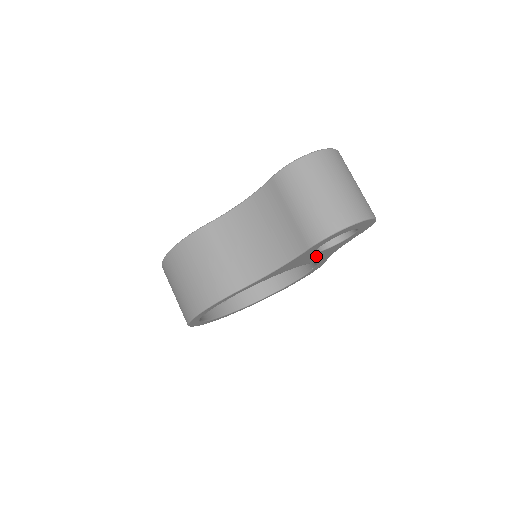
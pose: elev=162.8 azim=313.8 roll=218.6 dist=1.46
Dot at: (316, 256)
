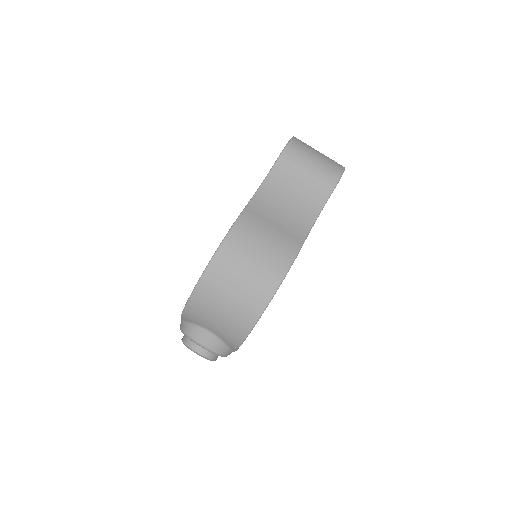
Dot at: occluded
